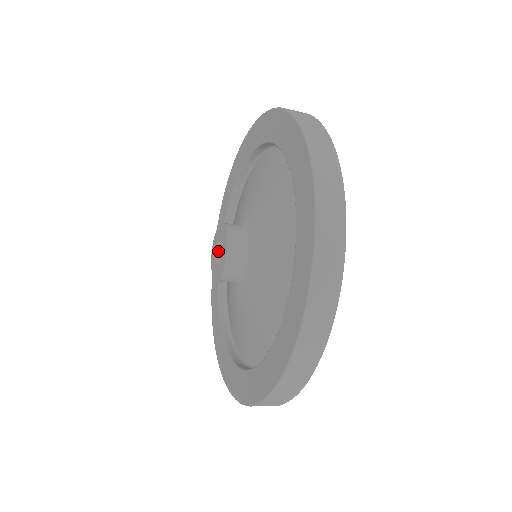
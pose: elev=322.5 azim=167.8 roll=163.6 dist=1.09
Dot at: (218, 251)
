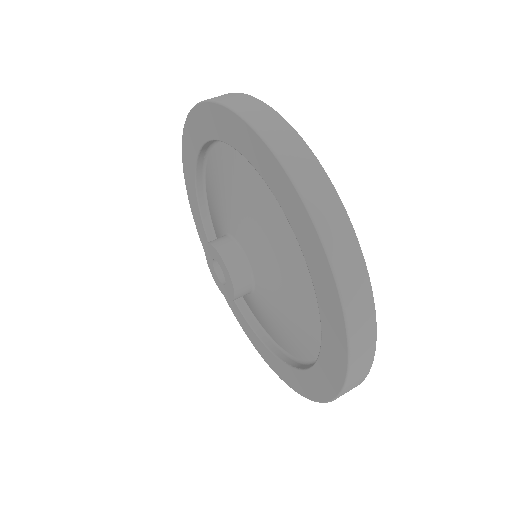
Dot at: (216, 267)
